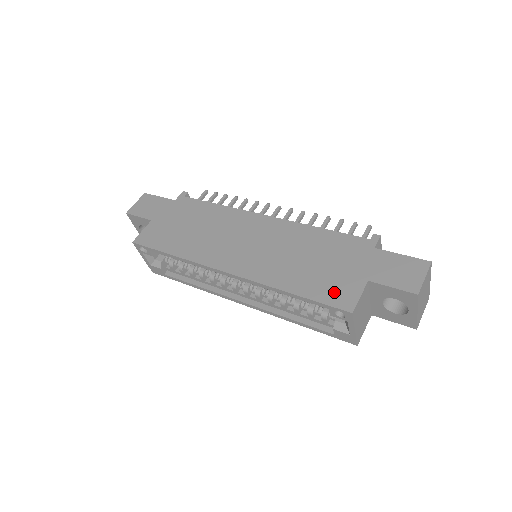
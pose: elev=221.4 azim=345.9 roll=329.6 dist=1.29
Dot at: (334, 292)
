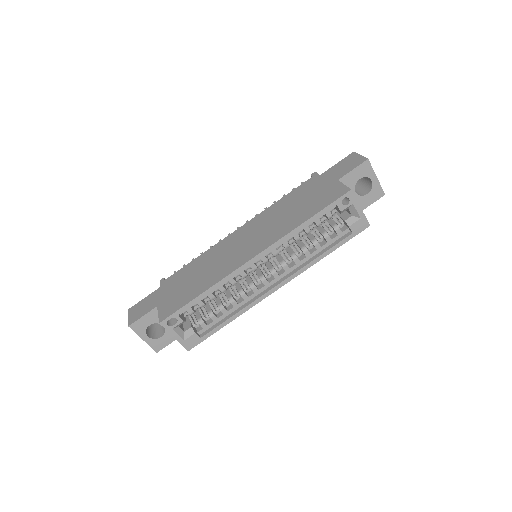
Dot at: (329, 197)
